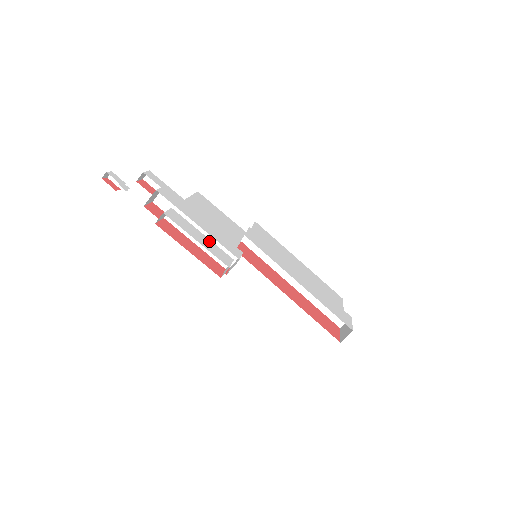
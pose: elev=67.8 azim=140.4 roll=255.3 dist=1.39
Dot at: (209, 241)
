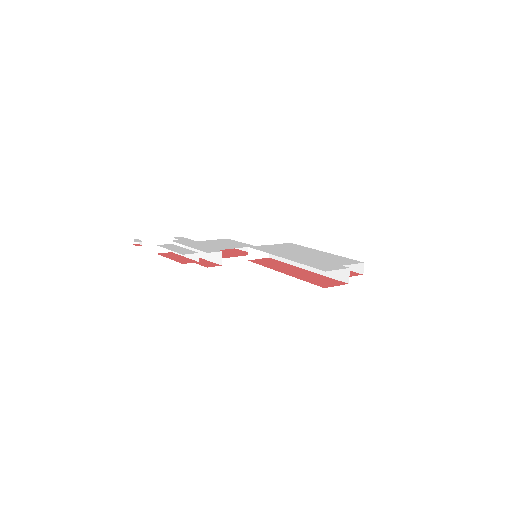
Dot at: (185, 249)
